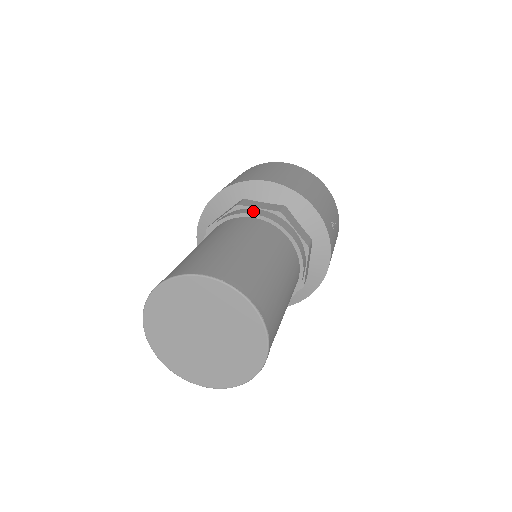
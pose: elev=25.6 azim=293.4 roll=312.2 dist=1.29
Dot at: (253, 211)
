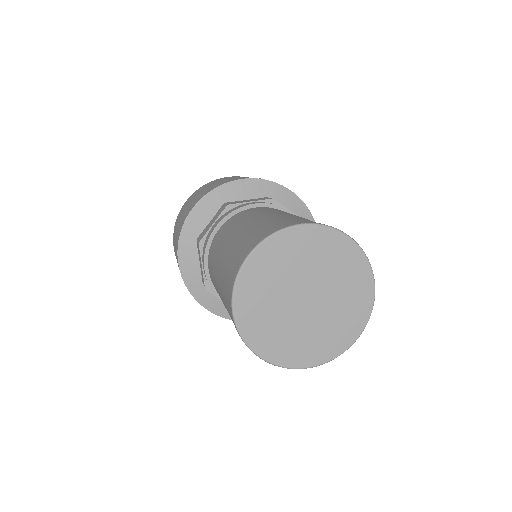
Dot at: (212, 228)
